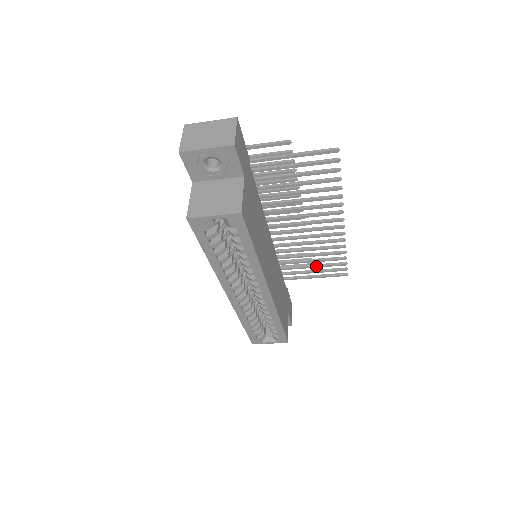
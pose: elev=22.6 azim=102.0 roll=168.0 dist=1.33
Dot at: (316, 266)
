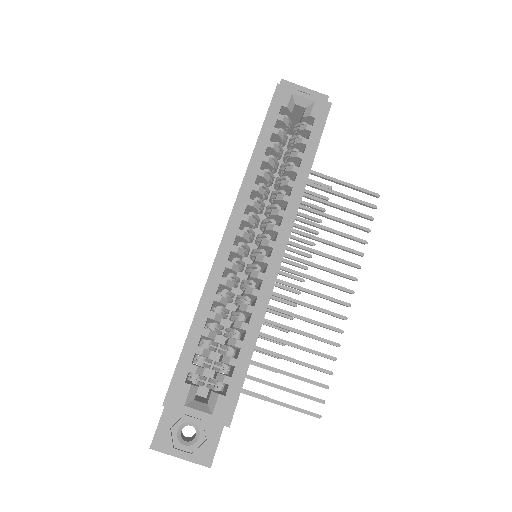
Dot at: (288, 372)
